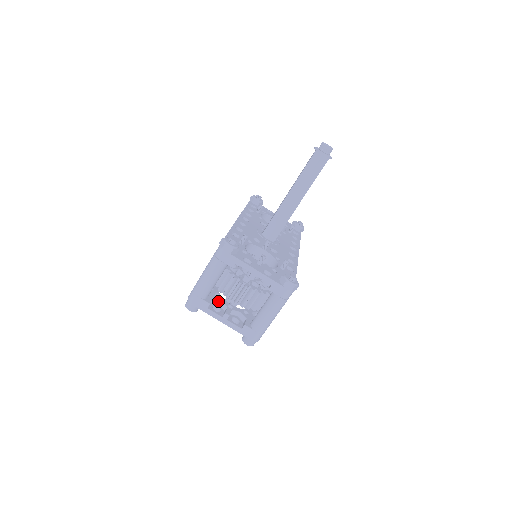
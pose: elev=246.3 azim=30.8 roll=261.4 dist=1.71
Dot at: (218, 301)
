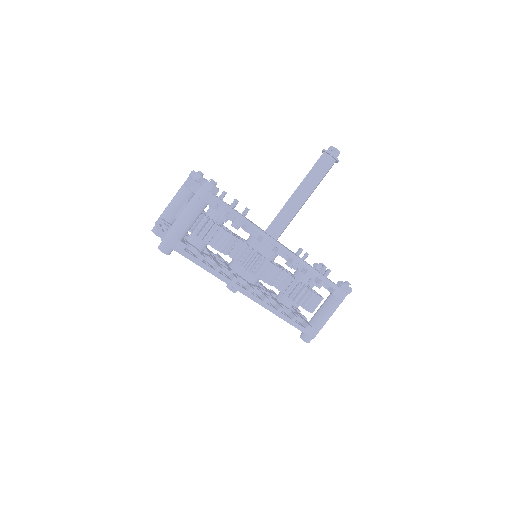
Dot at: occluded
